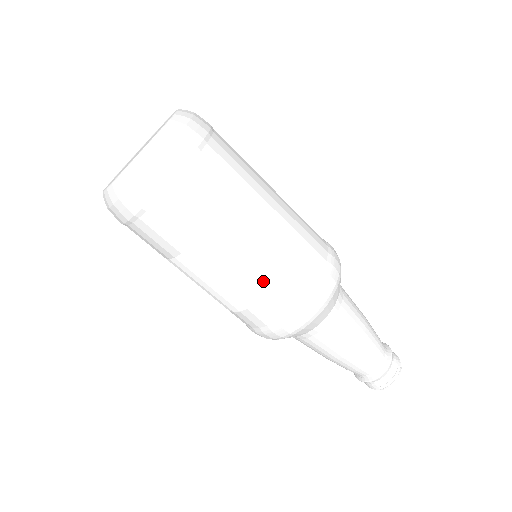
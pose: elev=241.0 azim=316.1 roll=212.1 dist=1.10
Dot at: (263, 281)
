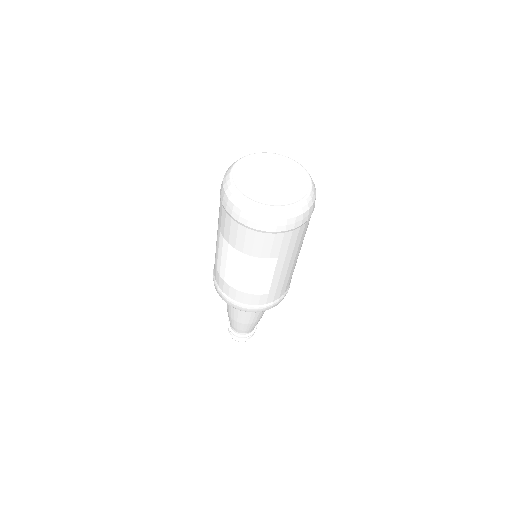
Dot at: (270, 288)
